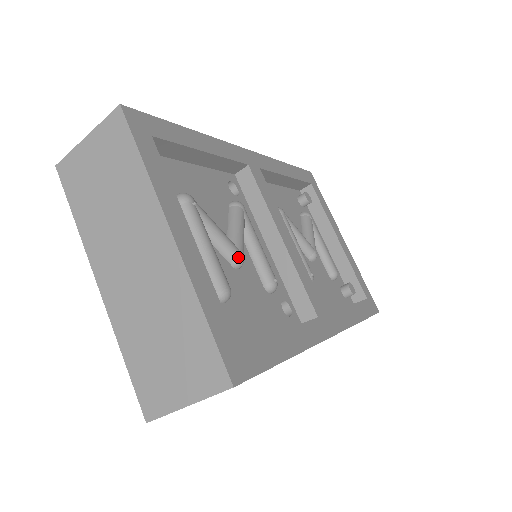
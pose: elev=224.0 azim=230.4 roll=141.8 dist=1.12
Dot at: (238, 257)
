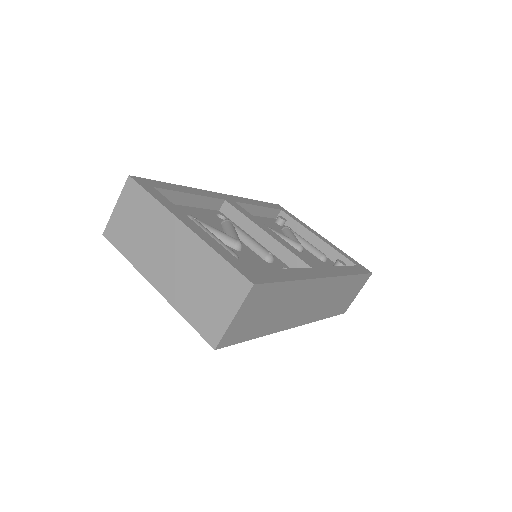
Dot at: (236, 242)
